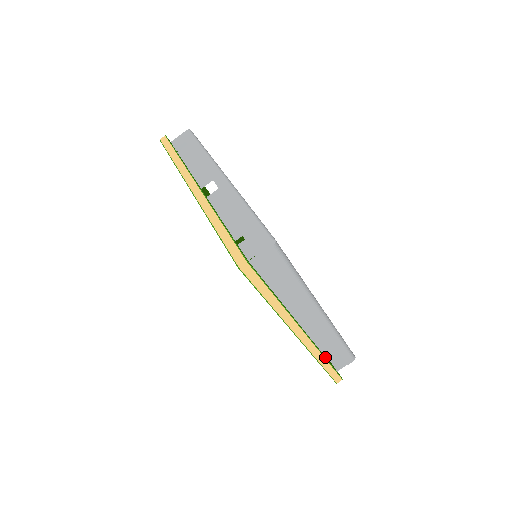
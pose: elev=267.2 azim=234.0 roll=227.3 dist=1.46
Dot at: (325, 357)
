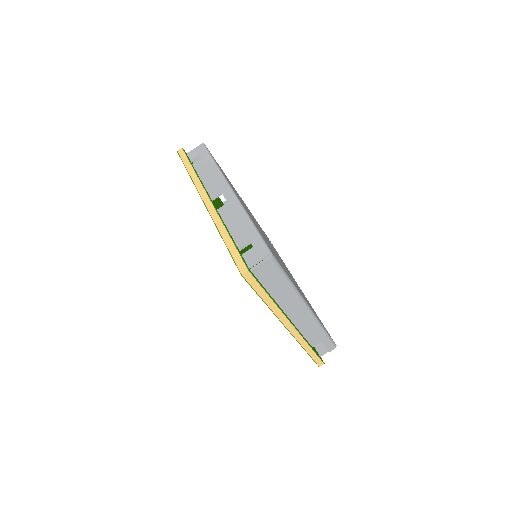
Dot at: (310, 345)
